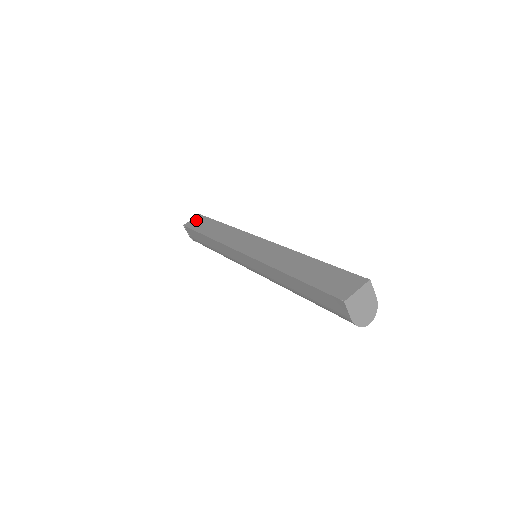
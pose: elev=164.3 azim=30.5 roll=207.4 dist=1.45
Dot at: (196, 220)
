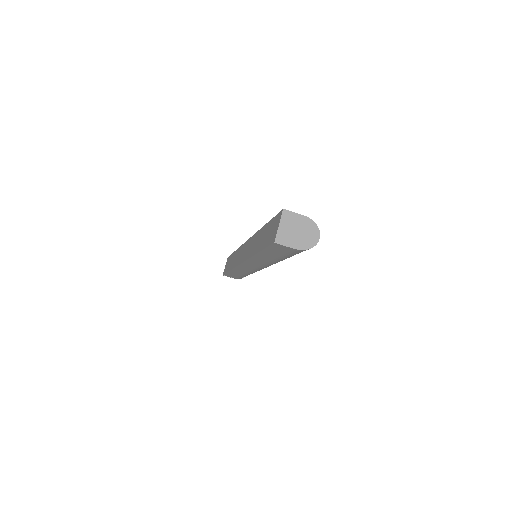
Dot at: (226, 264)
